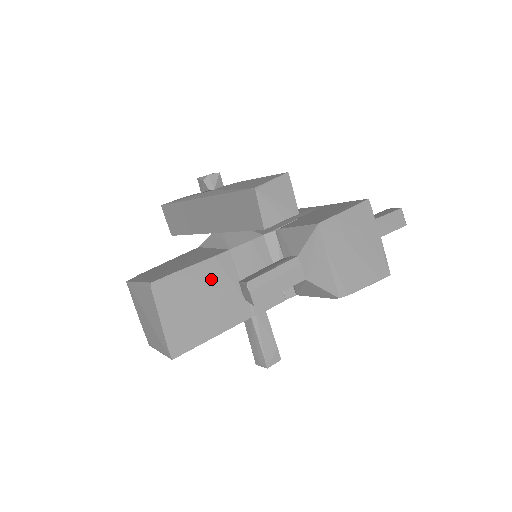
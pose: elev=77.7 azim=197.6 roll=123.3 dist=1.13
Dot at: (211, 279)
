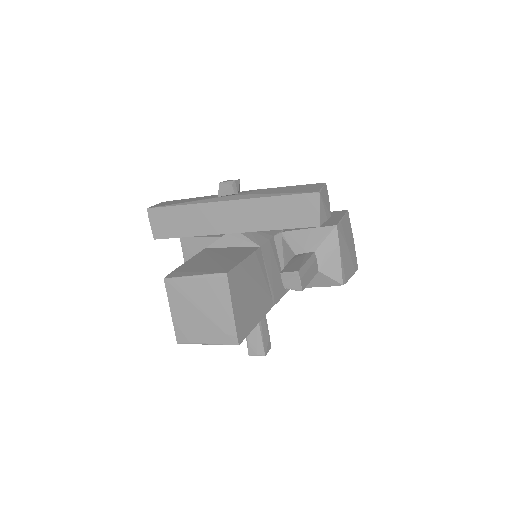
Dot at: (254, 272)
